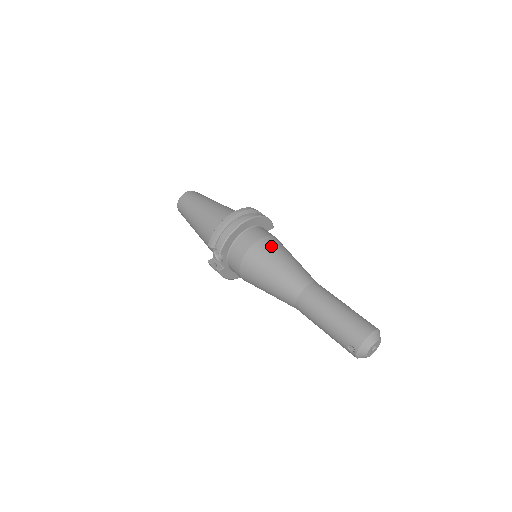
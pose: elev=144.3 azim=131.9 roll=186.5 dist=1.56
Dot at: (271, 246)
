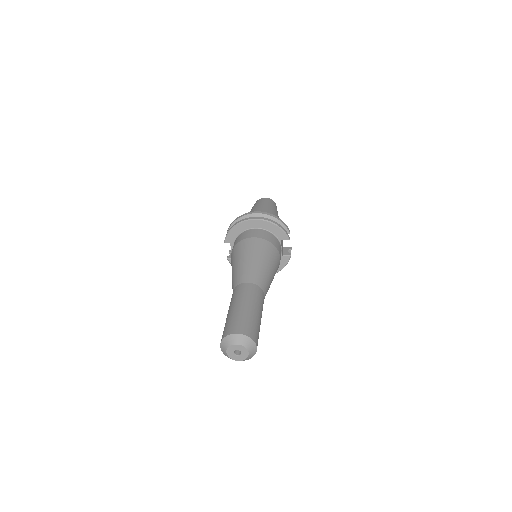
Dot at: (252, 245)
